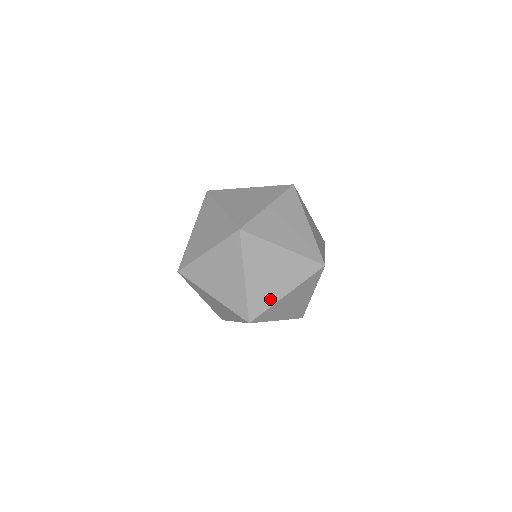
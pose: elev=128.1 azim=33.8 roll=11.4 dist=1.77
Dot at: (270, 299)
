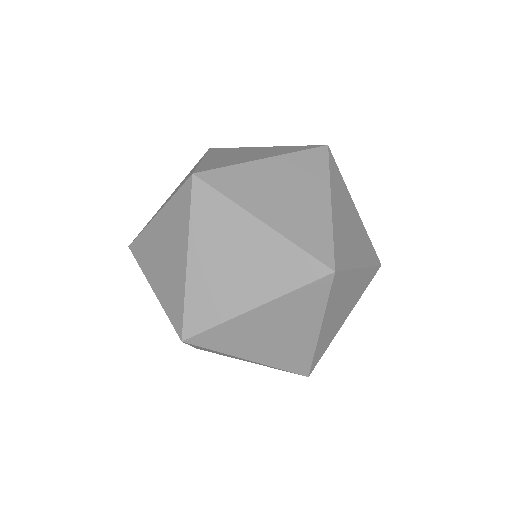
Dot at: (224, 308)
